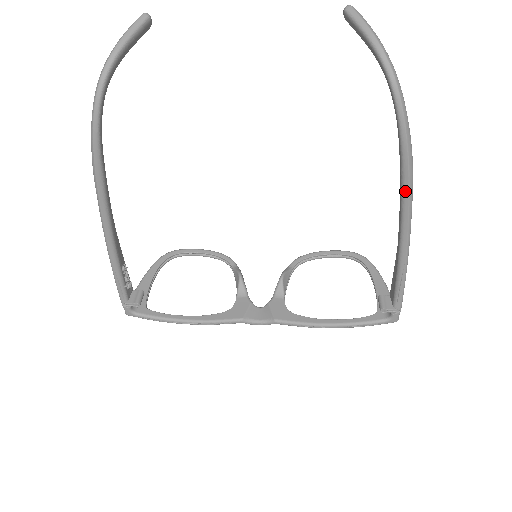
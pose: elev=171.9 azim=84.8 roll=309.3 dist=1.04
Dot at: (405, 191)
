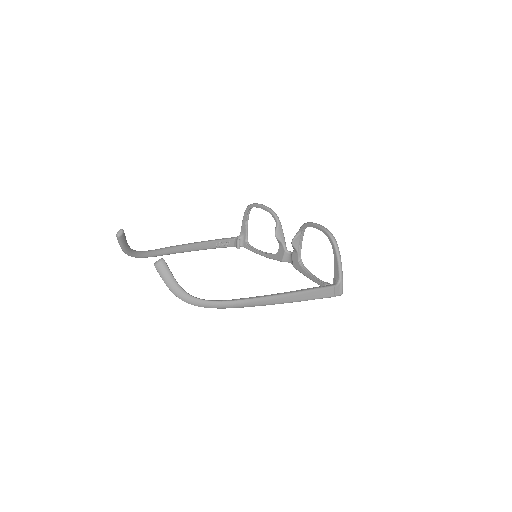
Dot at: (250, 306)
